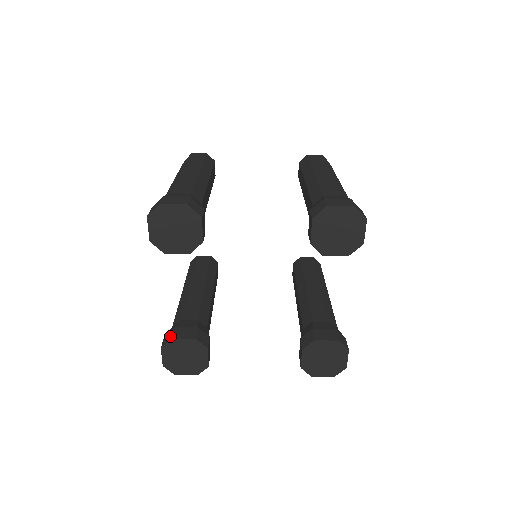
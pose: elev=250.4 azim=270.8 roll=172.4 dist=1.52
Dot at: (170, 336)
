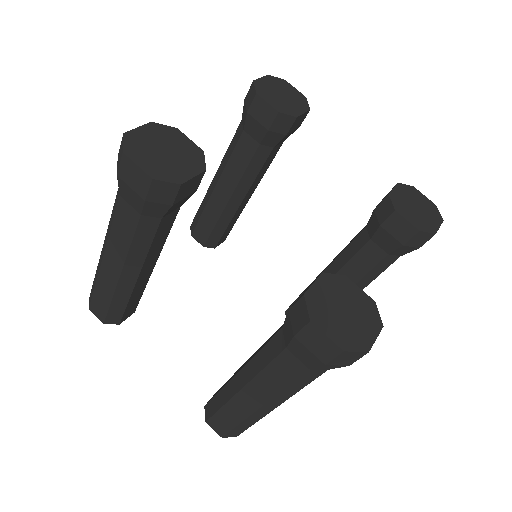
Dot at: occluded
